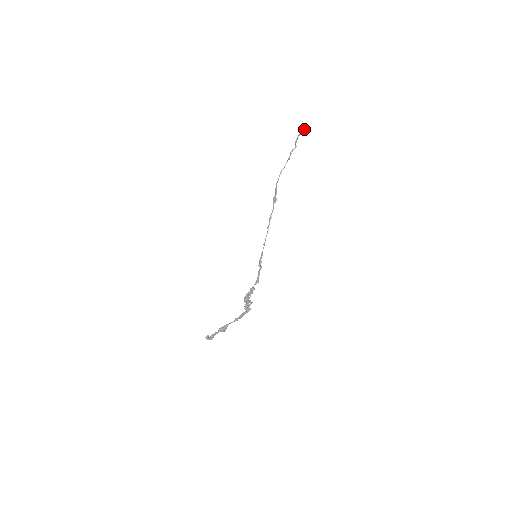
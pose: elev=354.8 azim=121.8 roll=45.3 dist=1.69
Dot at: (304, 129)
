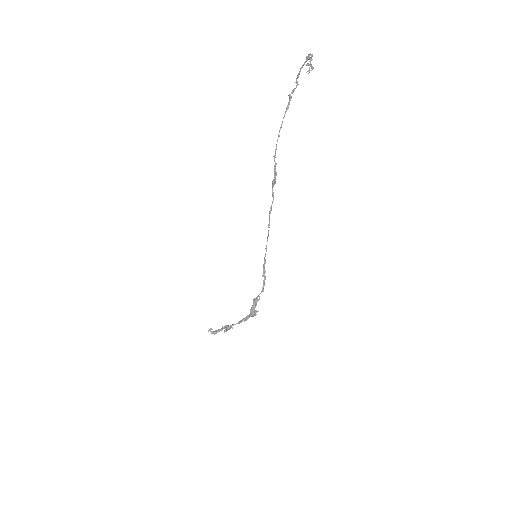
Dot at: (311, 58)
